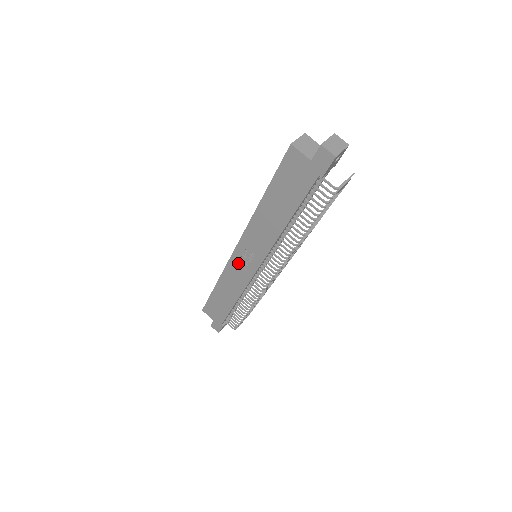
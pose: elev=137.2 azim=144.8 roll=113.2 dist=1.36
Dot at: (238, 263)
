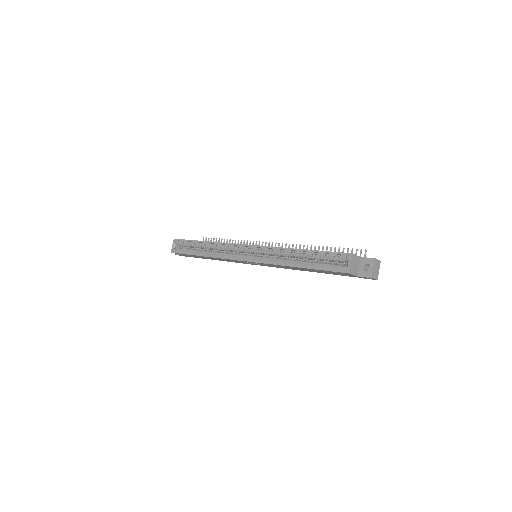
Dot at: (240, 261)
